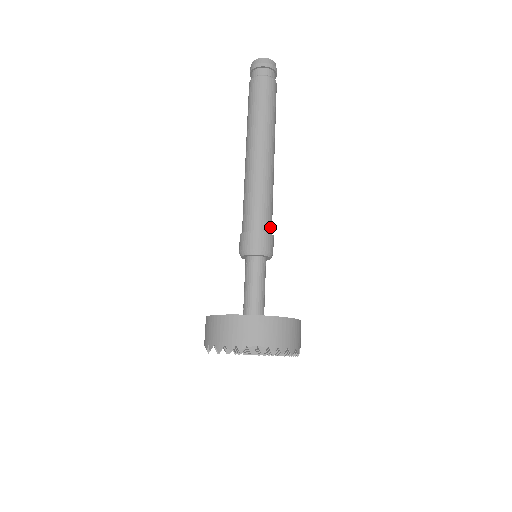
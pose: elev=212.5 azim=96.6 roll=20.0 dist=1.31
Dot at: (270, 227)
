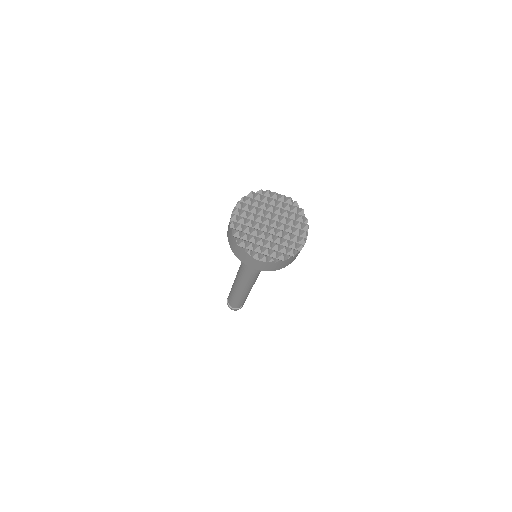
Dot at: occluded
